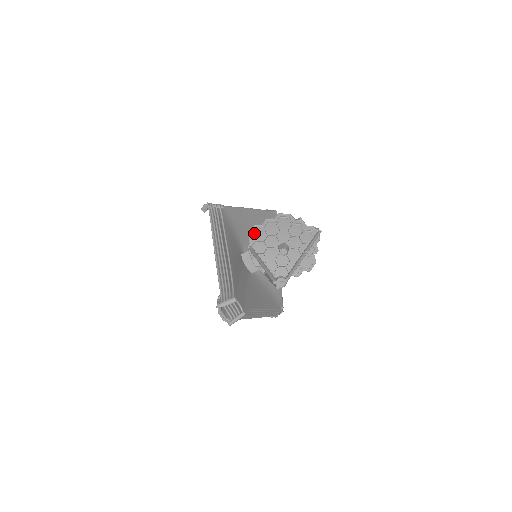
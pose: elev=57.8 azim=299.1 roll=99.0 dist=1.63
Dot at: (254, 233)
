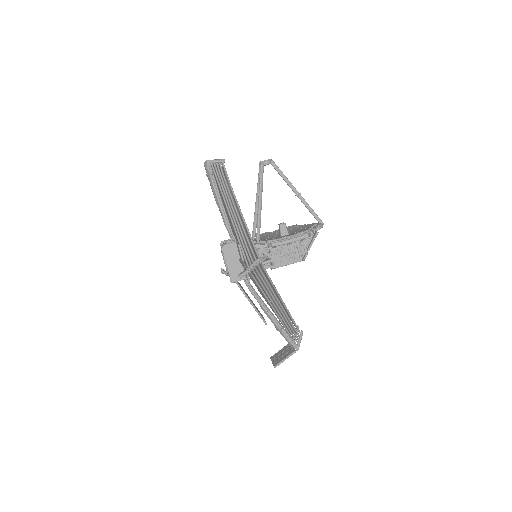
Dot at: (262, 234)
